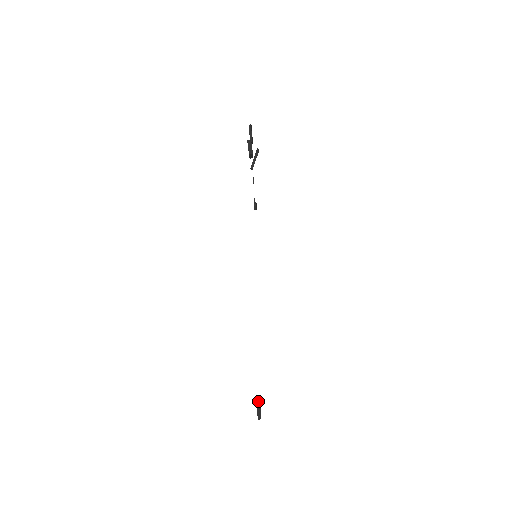
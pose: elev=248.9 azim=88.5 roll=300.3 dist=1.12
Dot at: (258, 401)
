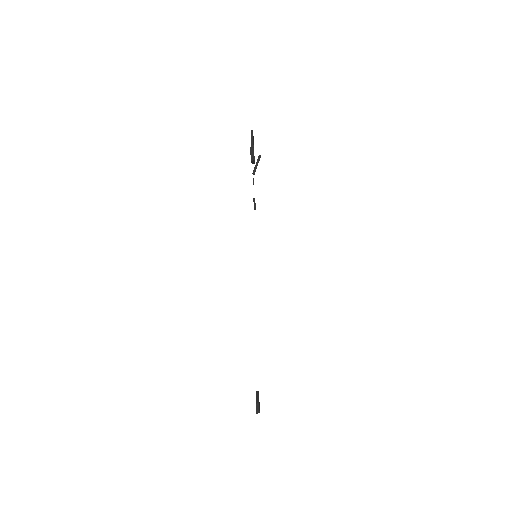
Dot at: (257, 395)
